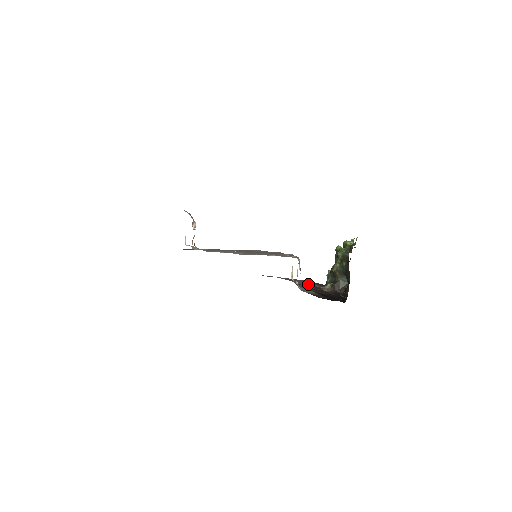
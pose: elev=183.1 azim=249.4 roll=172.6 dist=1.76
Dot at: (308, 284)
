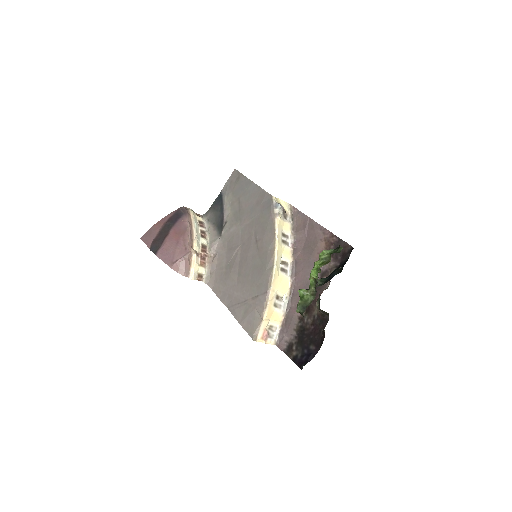
Dot at: occluded
